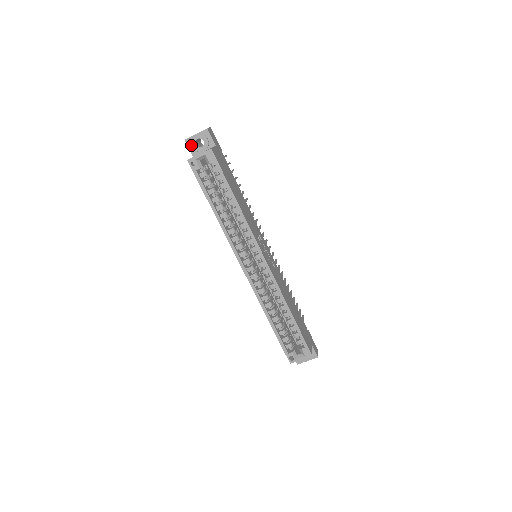
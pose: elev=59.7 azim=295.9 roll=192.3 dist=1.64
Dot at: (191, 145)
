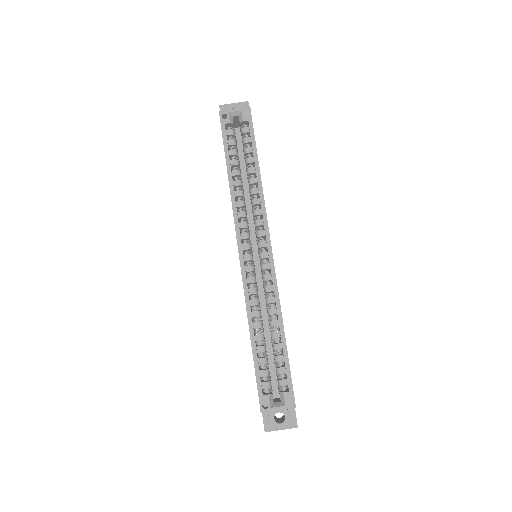
Dot at: occluded
